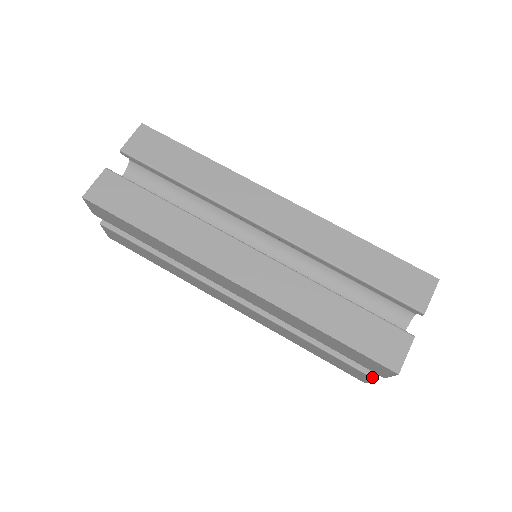
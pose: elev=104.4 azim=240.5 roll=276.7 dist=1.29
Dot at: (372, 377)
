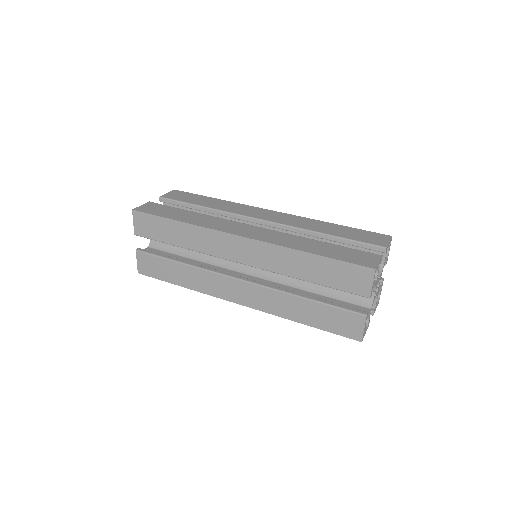
Dot at: (362, 314)
